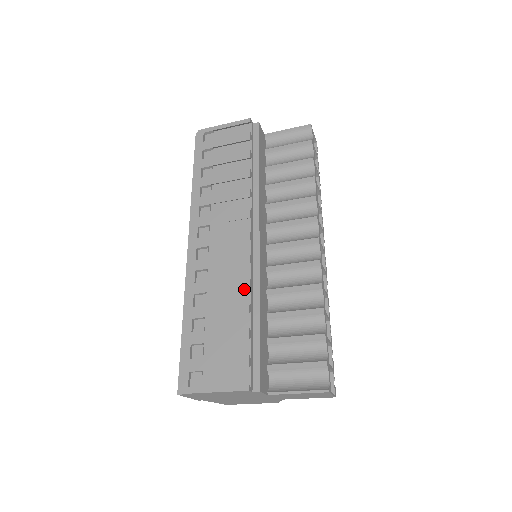
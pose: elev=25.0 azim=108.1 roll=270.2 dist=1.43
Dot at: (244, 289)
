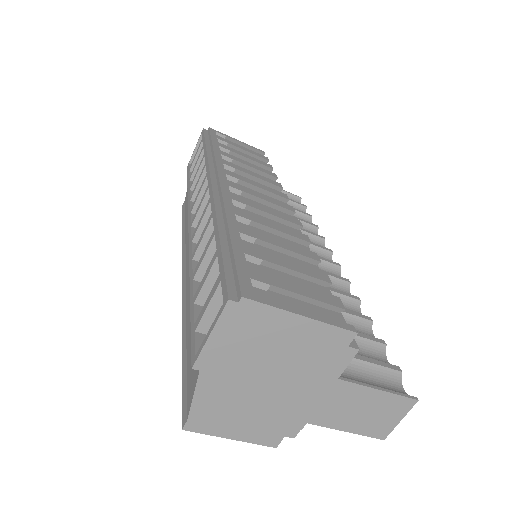
Dot at: (299, 245)
